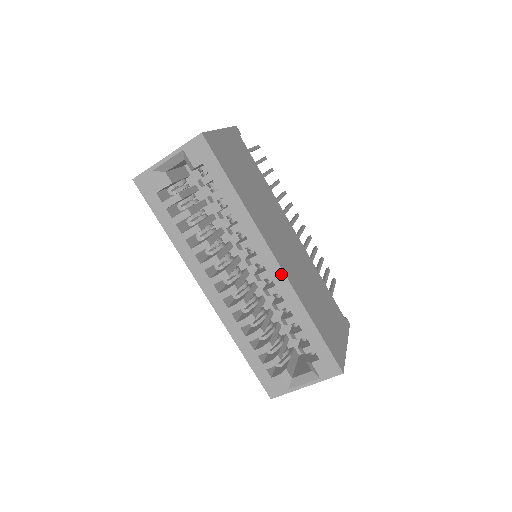
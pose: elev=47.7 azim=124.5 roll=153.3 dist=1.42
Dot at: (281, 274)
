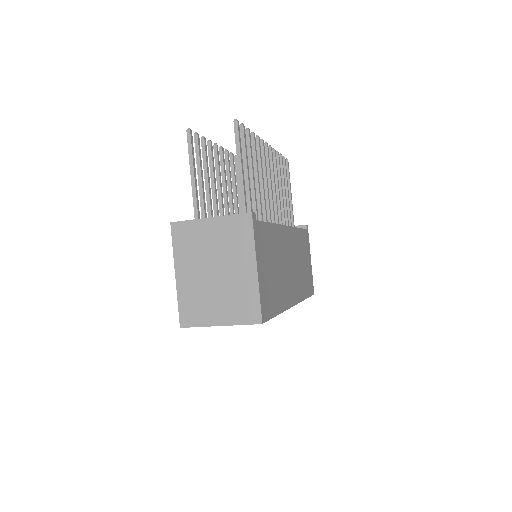
Dot at: occluded
